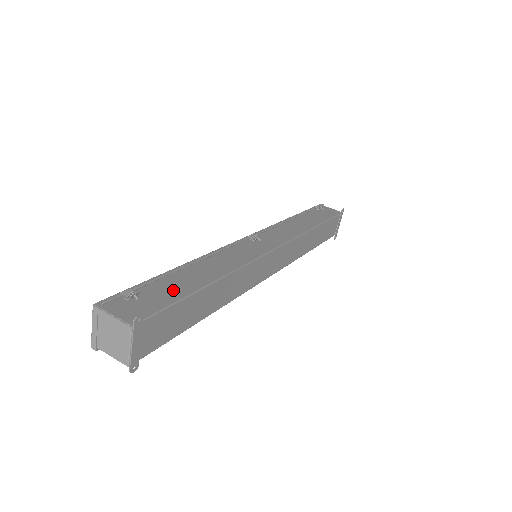
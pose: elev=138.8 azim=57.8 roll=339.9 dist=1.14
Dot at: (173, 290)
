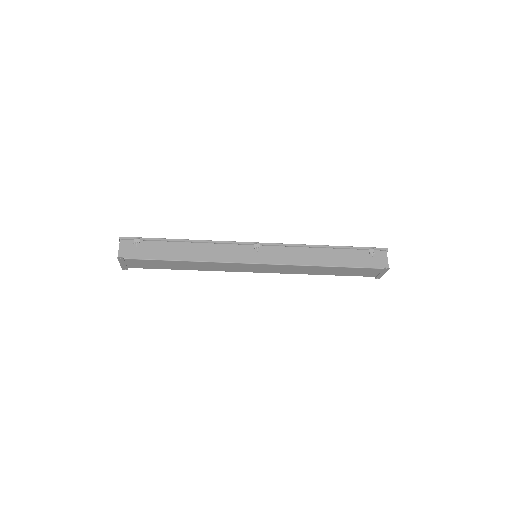
Dot at: (158, 252)
